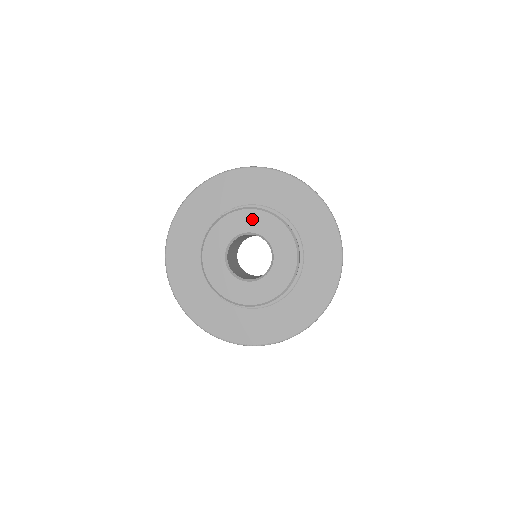
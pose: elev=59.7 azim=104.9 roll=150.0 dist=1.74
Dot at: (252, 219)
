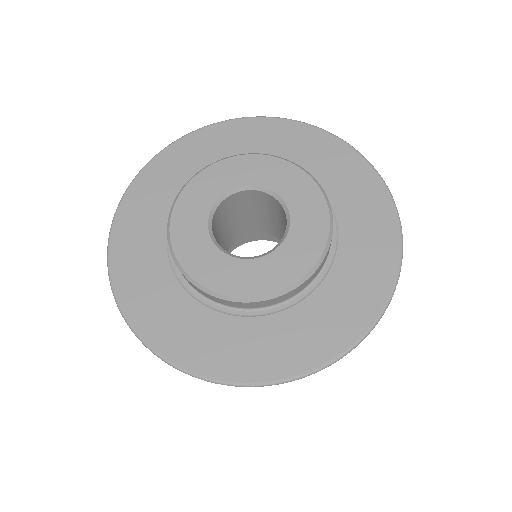
Dot at: (265, 168)
